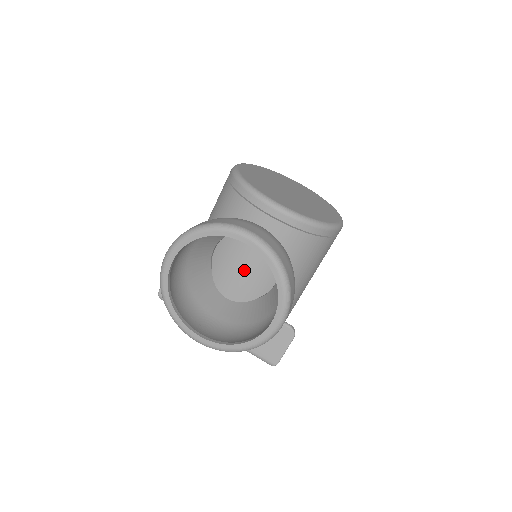
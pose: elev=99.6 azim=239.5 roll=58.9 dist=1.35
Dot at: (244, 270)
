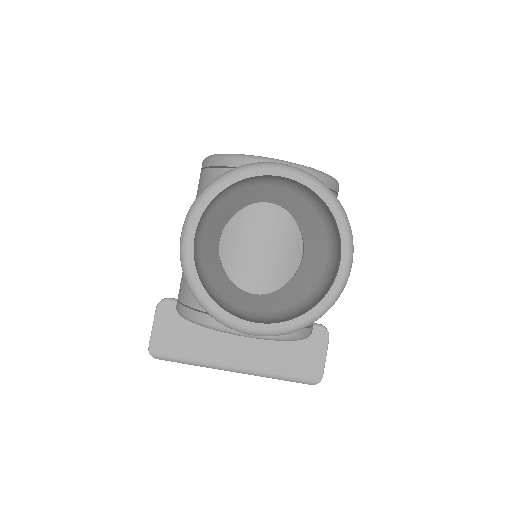
Dot at: (264, 249)
